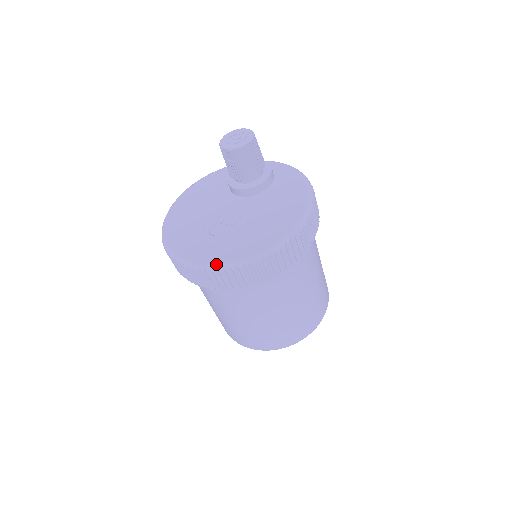
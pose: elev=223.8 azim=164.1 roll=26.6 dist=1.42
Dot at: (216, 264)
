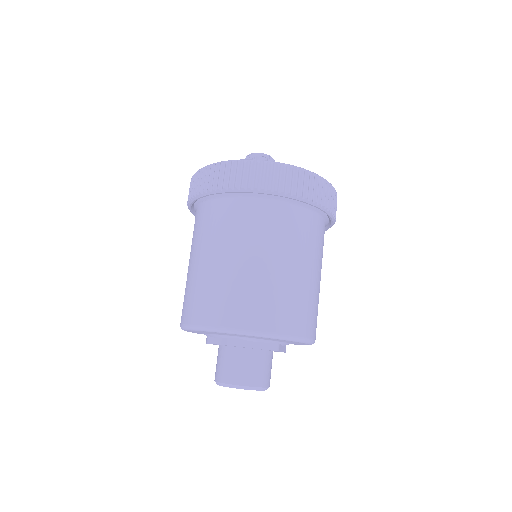
Dot at: (303, 168)
